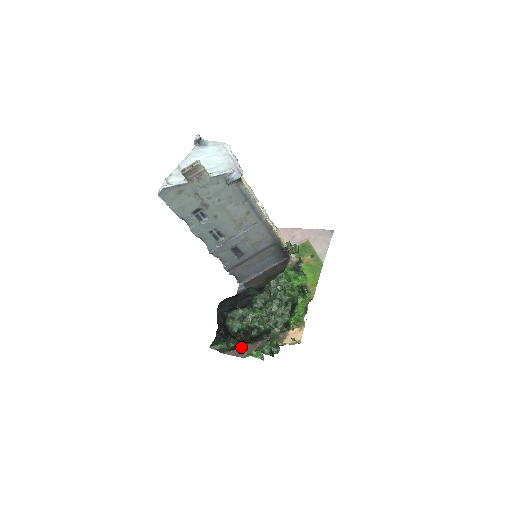
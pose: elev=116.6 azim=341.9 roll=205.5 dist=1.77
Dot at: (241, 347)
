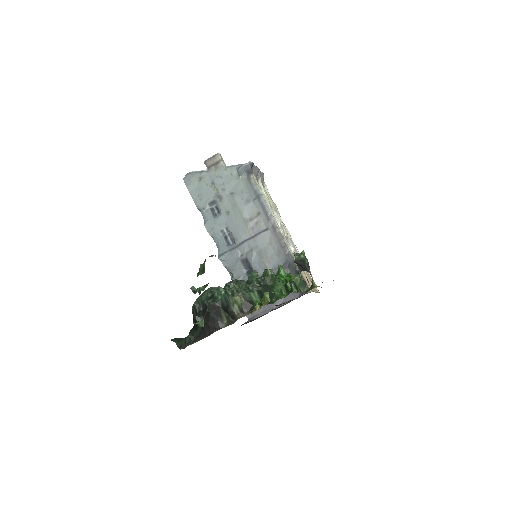
Dot at: (199, 340)
